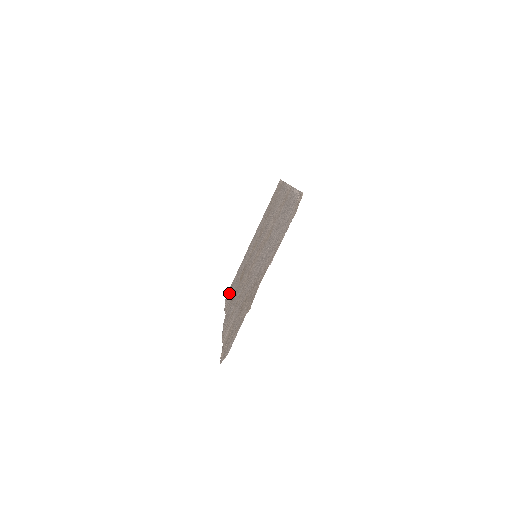
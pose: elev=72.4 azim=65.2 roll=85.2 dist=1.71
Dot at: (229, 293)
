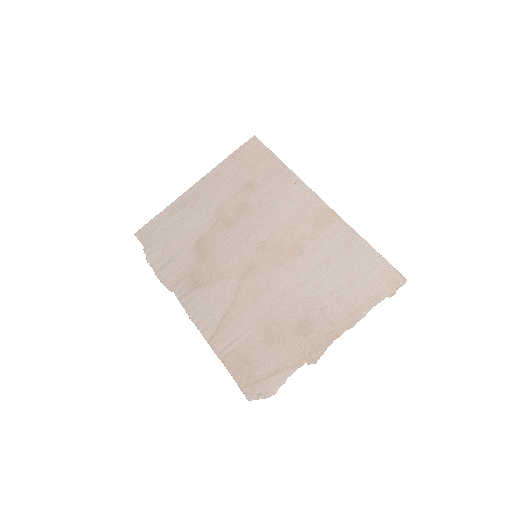
Dot at: (158, 252)
